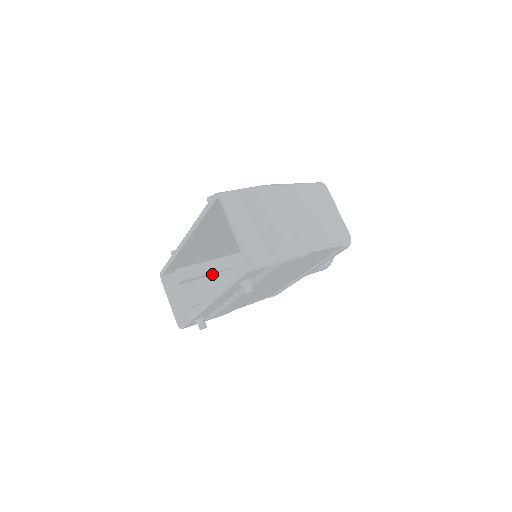
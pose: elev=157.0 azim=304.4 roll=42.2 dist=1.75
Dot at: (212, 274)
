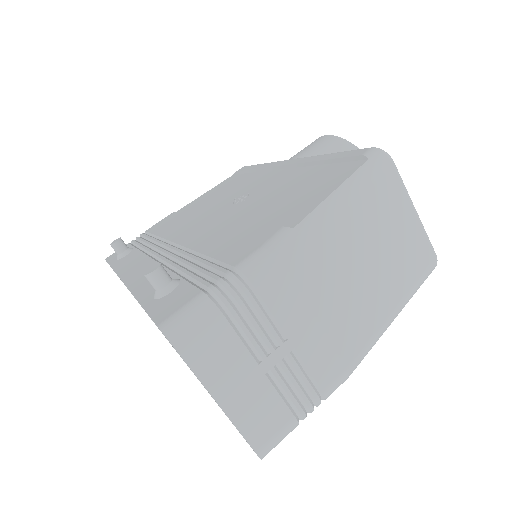
Dot at: occluded
